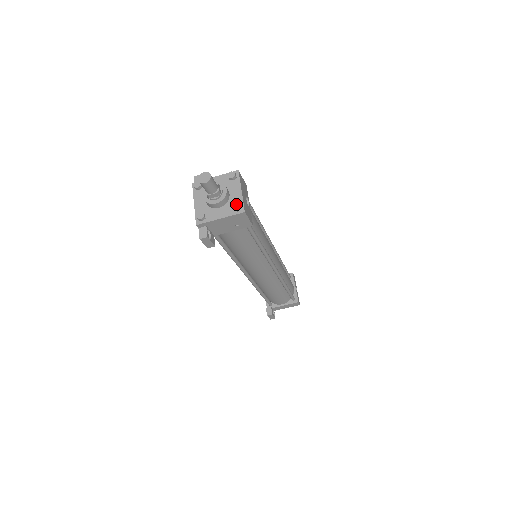
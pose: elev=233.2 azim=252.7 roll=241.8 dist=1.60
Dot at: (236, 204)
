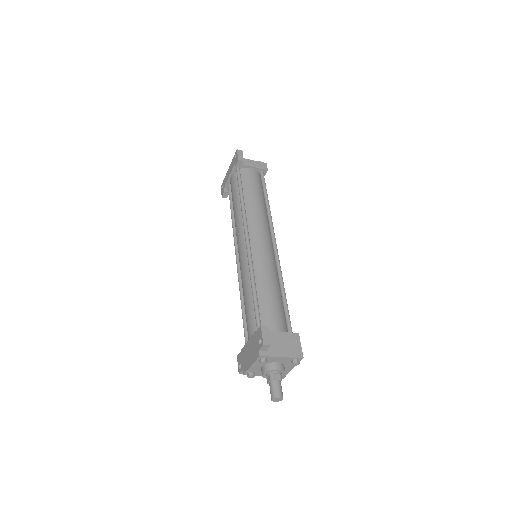
Dot at: (283, 377)
